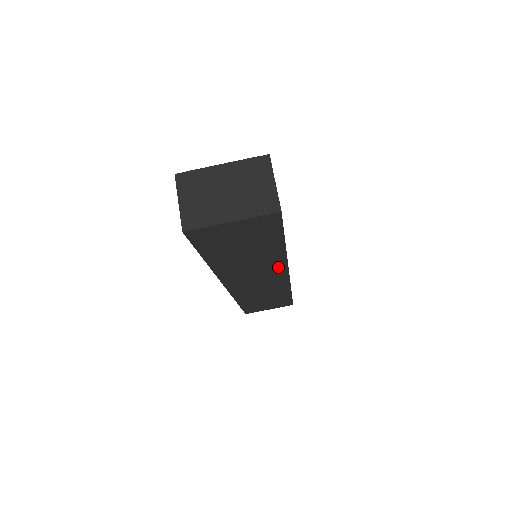
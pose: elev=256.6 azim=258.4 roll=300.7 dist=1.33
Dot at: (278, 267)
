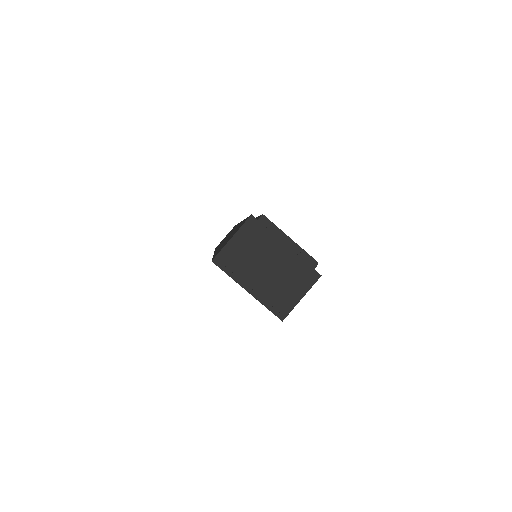
Dot at: occluded
